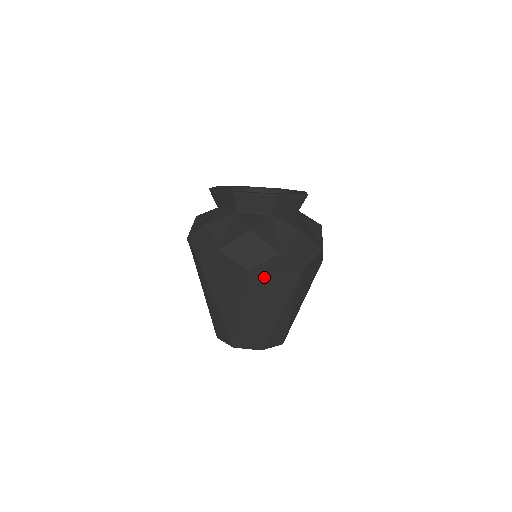
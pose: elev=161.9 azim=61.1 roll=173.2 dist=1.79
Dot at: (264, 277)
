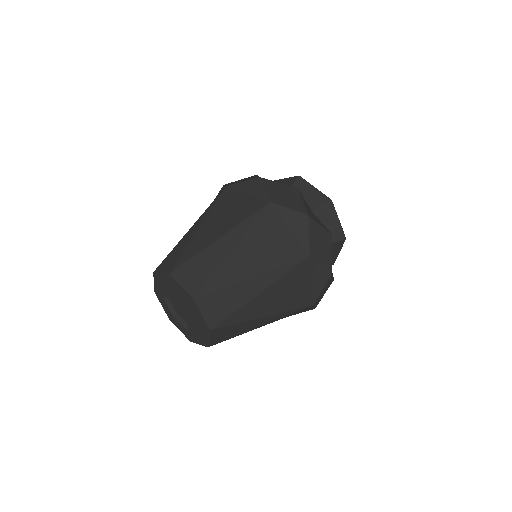
Dot at: (233, 197)
